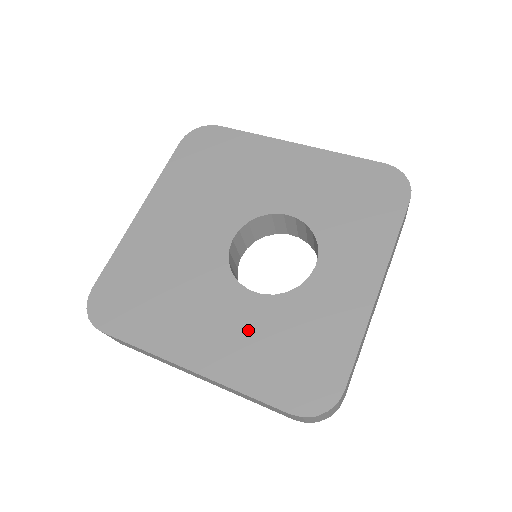
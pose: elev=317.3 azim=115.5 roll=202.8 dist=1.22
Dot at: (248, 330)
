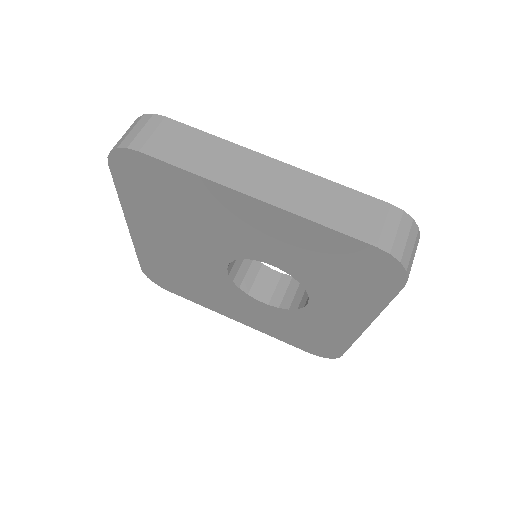
Dot at: (267, 318)
